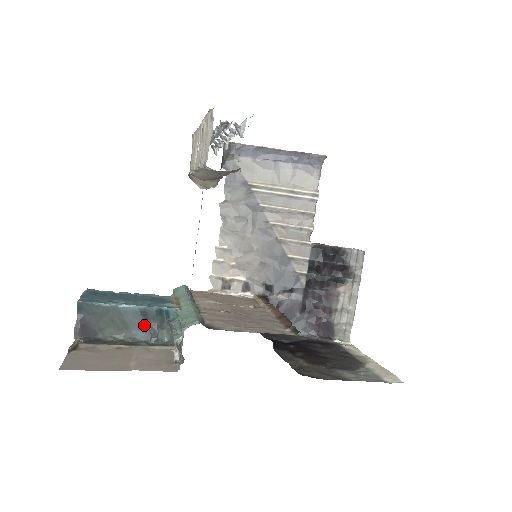
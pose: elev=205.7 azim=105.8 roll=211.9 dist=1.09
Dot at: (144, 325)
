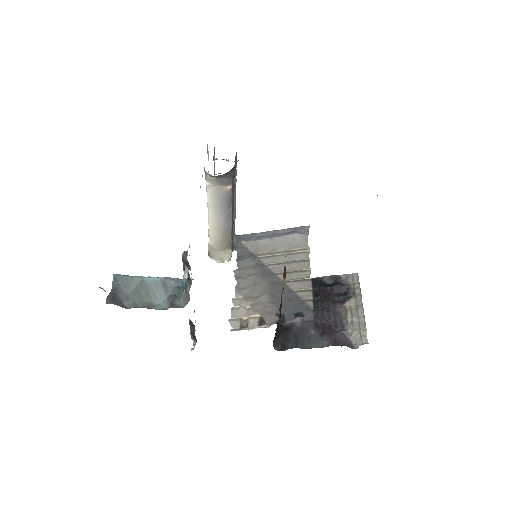
Dot at: (164, 298)
